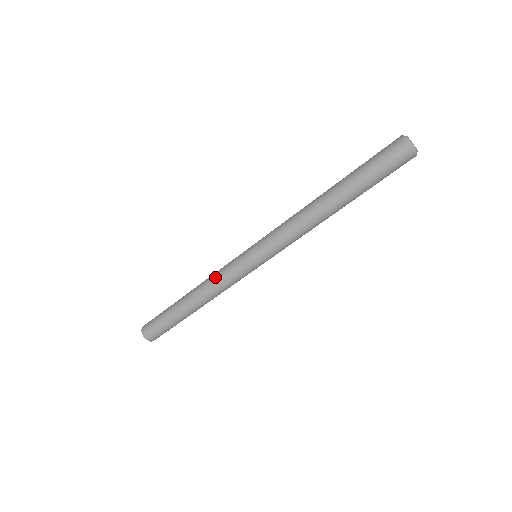
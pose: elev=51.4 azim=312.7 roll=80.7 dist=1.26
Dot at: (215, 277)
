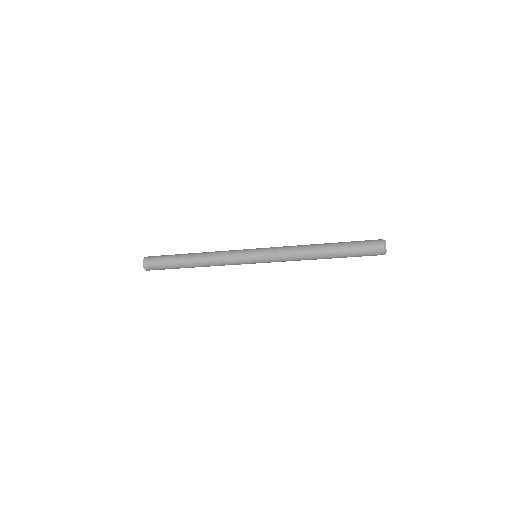
Dot at: (221, 254)
